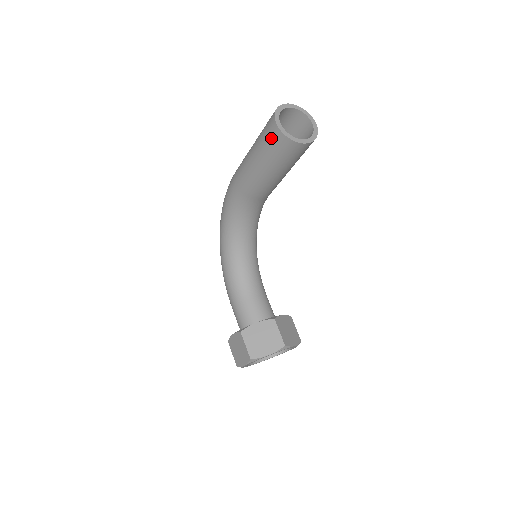
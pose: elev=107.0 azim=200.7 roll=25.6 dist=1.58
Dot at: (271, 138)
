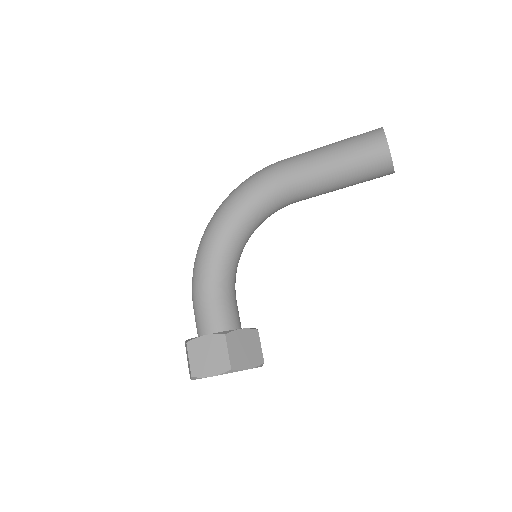
Dot at: (372, 150)
